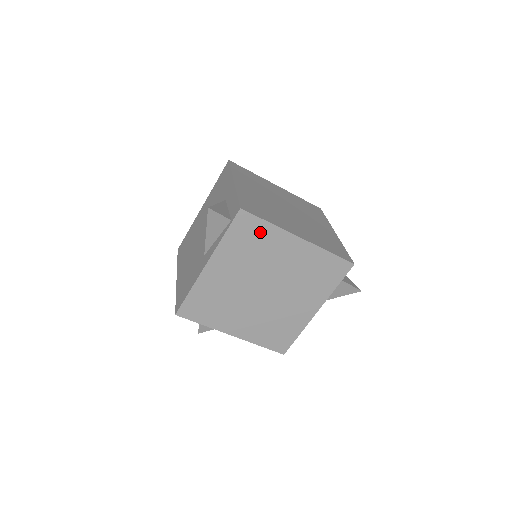
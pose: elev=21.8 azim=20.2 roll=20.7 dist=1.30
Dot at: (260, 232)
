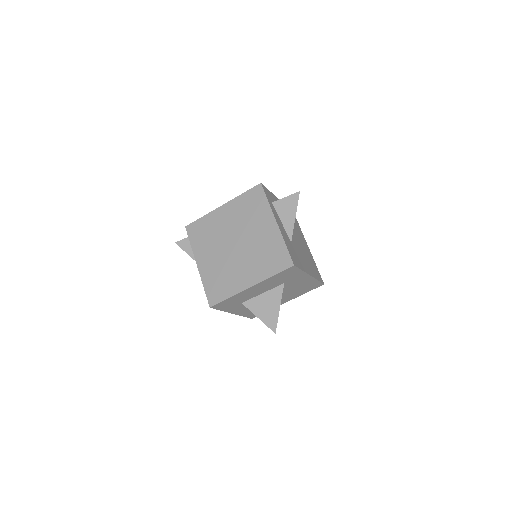
Dot at: (203, 225)
